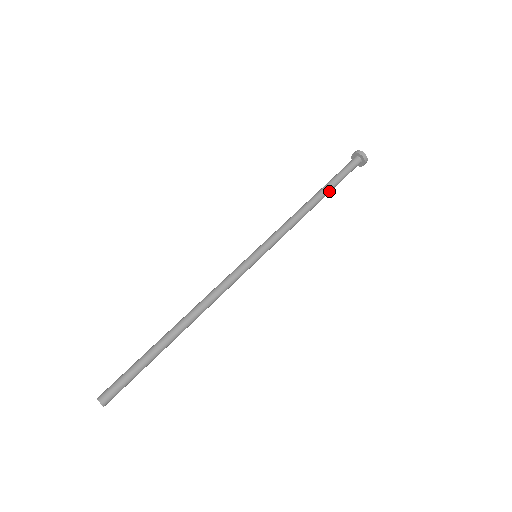
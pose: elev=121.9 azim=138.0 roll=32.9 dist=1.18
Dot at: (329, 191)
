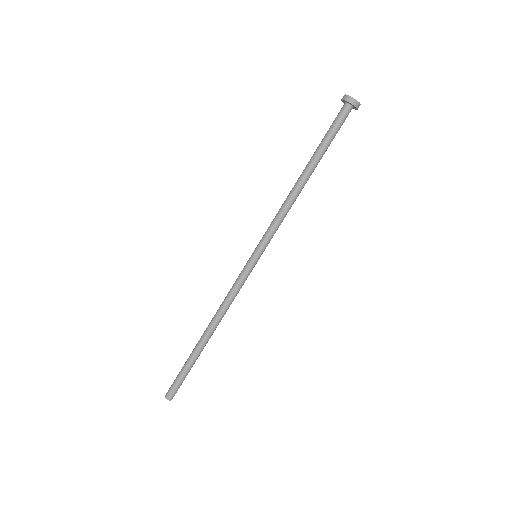
Dot at: occluded
